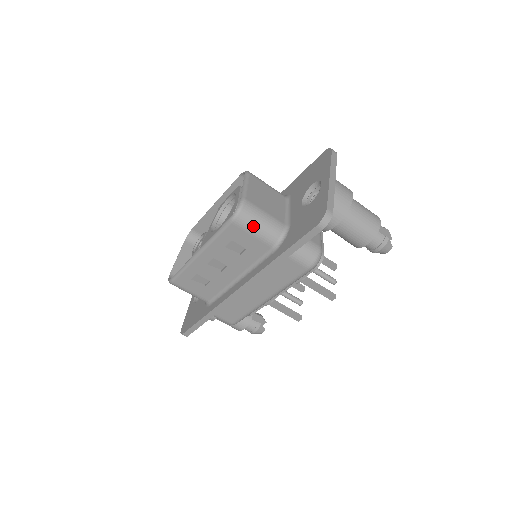
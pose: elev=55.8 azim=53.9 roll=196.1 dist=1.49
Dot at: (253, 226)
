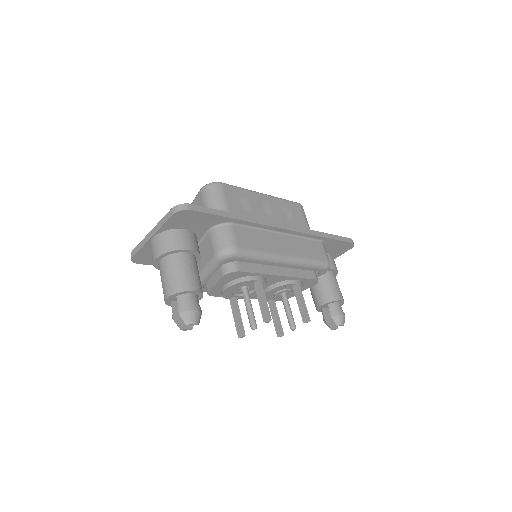
Dot at: (306, 218)
